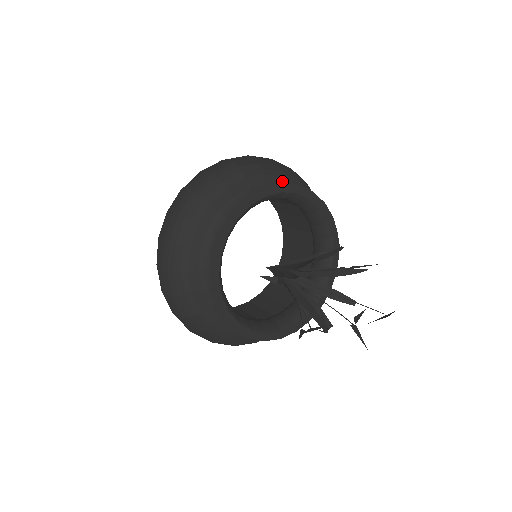
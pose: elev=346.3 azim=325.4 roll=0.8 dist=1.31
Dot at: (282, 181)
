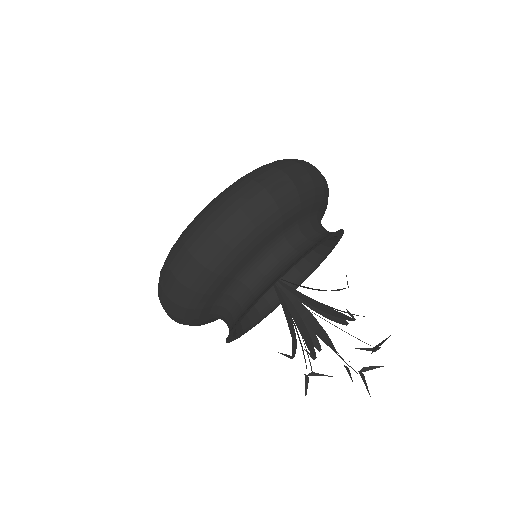
Dot at: (301, 213)
